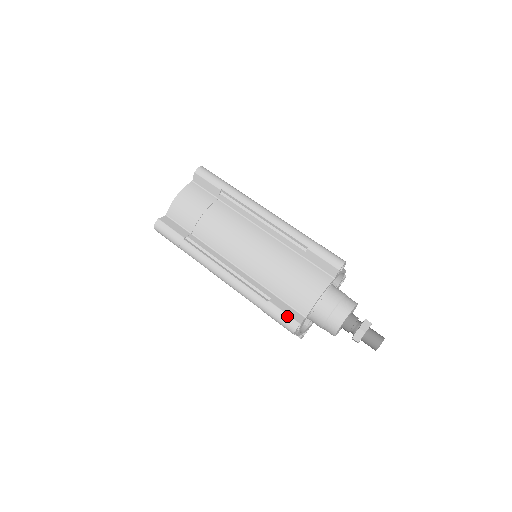
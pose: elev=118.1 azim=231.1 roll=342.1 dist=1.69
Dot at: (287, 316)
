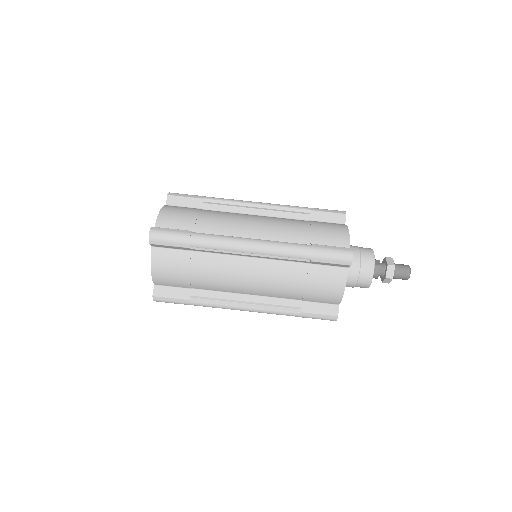
Dot at: (324, 316)
